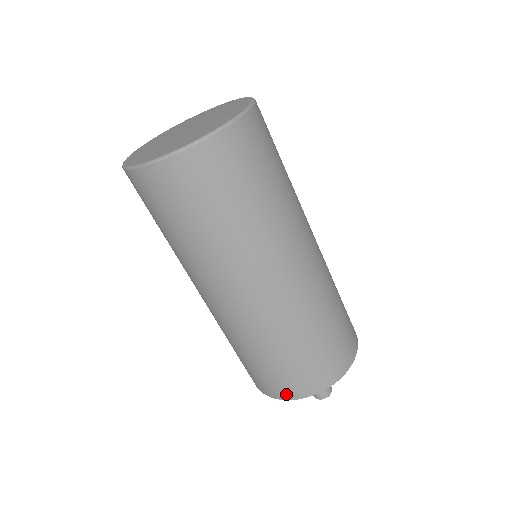
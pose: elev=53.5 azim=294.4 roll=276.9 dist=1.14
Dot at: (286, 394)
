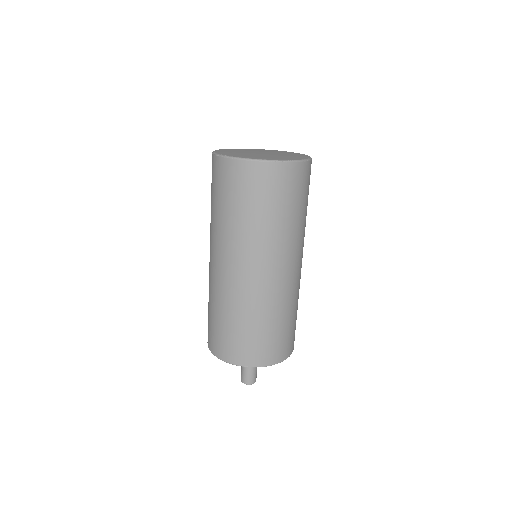
Dot at: (241, 360)
